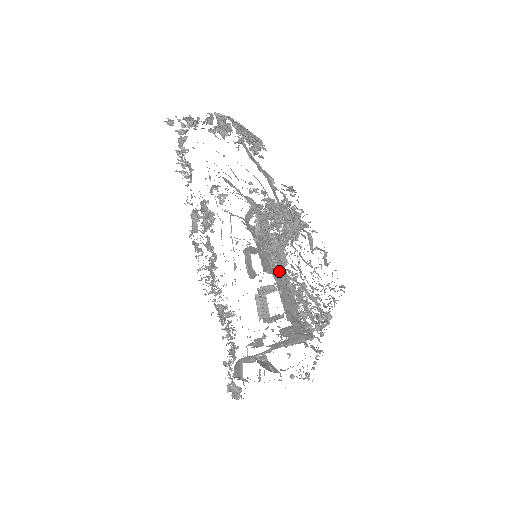
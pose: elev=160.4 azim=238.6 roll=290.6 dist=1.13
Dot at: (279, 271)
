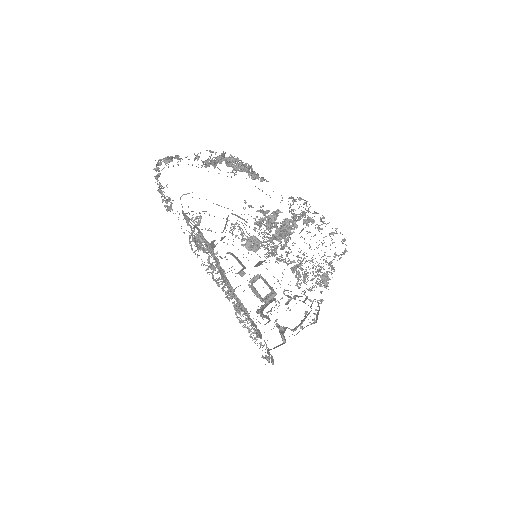
Dot at: occluded
